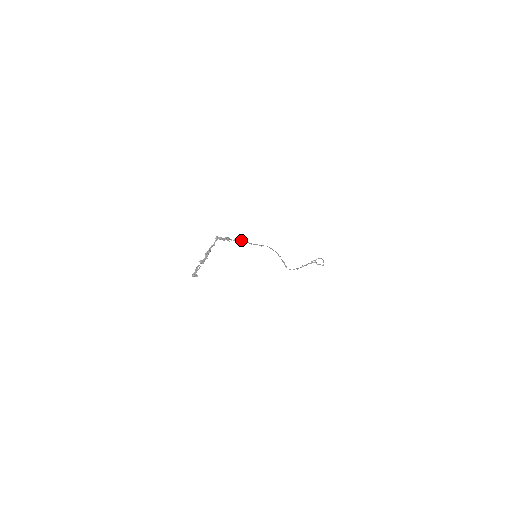
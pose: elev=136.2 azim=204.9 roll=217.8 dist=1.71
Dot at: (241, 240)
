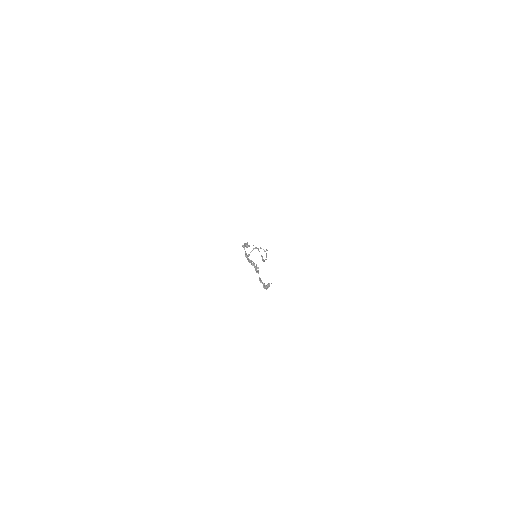
Dot at: occluded
